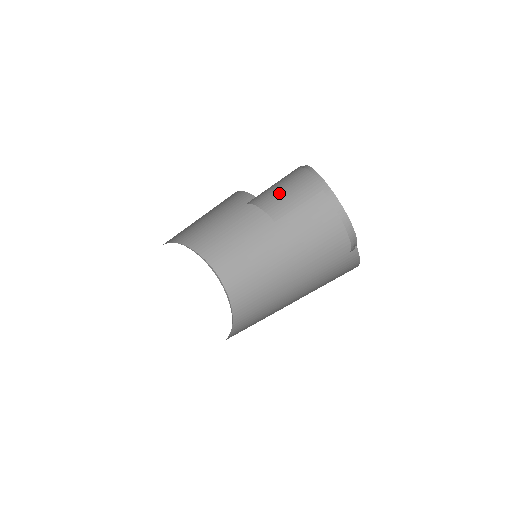
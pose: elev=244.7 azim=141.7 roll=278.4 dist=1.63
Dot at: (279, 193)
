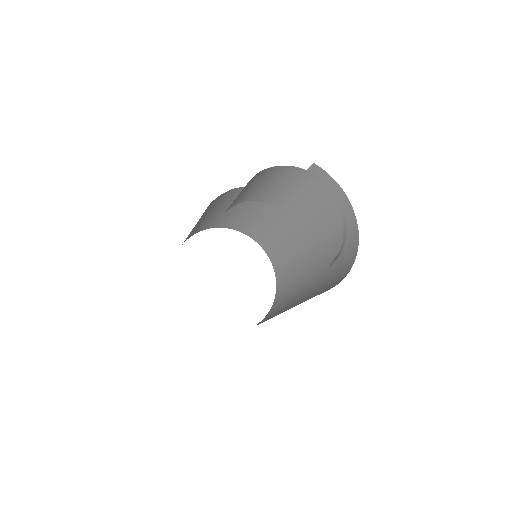
Dot at: (262, 187)
